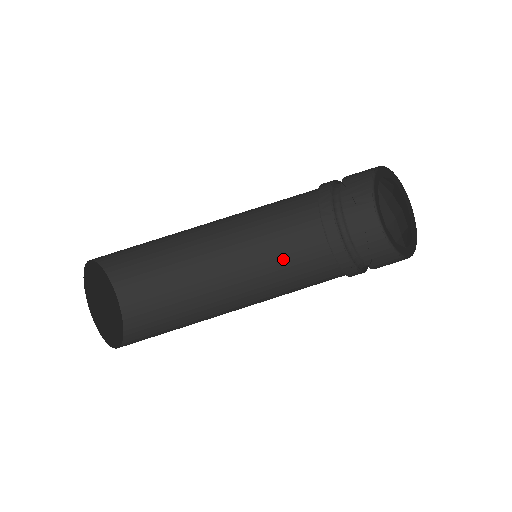
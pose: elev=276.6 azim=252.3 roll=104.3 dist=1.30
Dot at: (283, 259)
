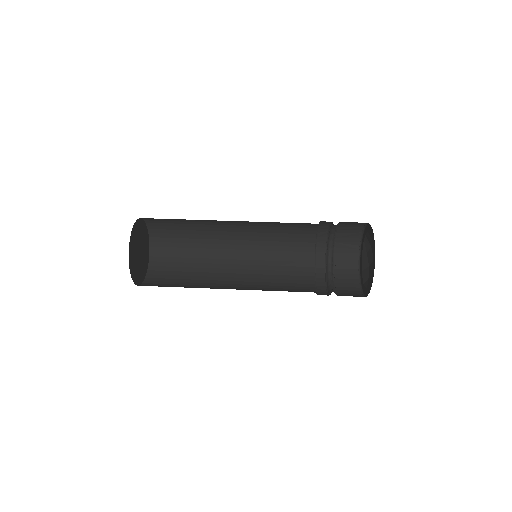
Dot at: (277, 268)
